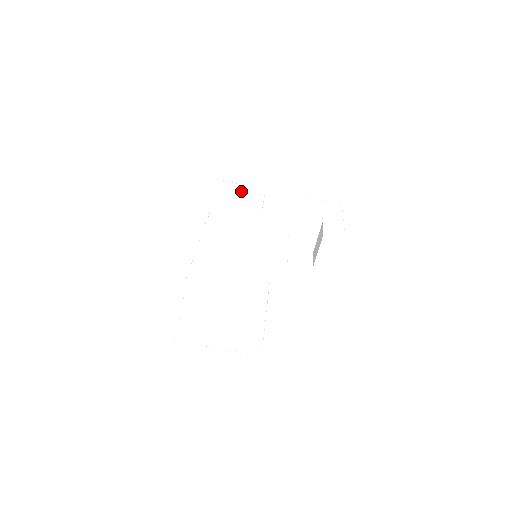
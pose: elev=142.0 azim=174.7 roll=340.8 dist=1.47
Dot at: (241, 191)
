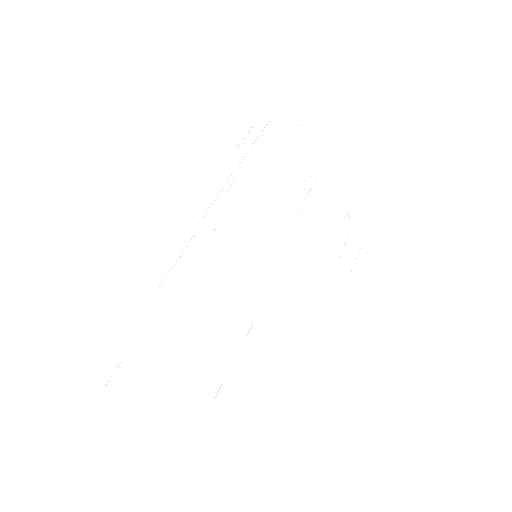
Dot at: (302, 153)
